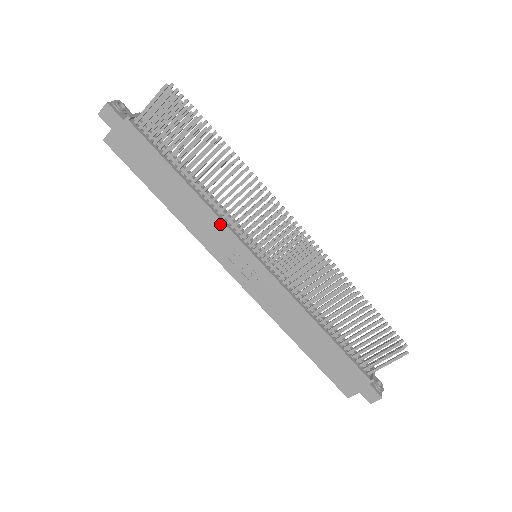
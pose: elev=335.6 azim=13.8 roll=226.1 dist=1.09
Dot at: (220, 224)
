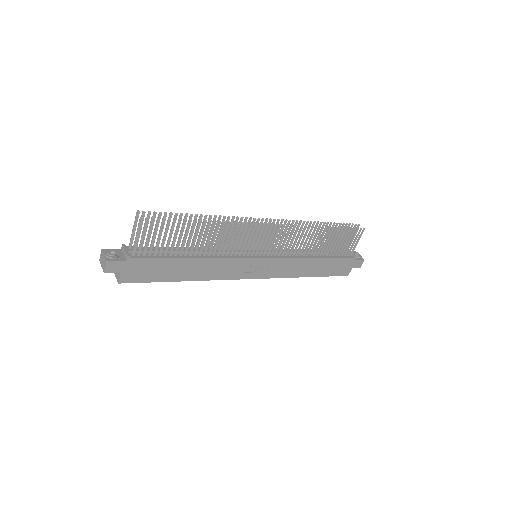
Dot at: (229, 261)
